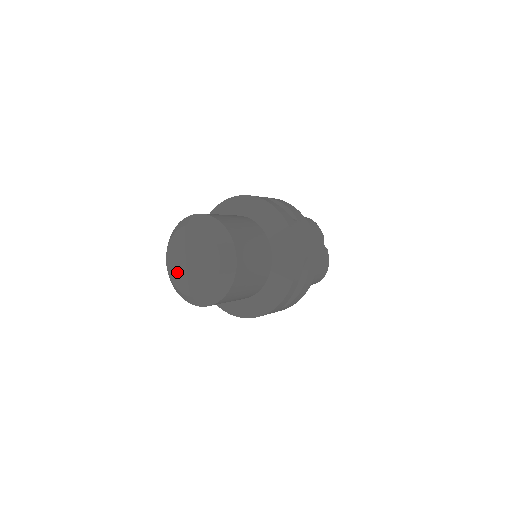
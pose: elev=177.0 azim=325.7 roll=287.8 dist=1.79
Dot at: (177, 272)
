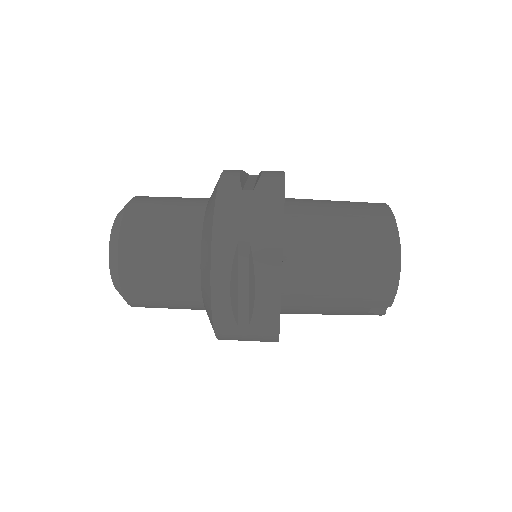
Dot at: occluded
